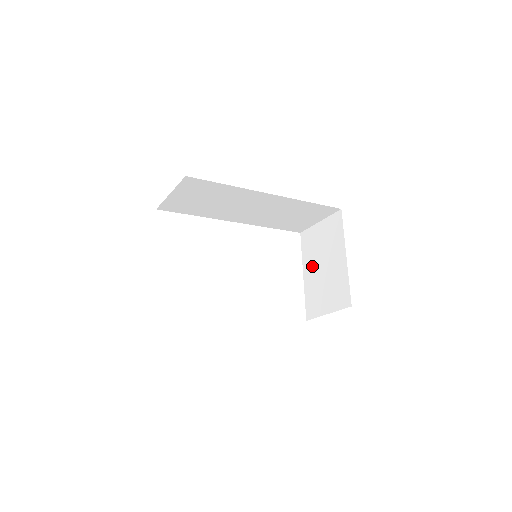
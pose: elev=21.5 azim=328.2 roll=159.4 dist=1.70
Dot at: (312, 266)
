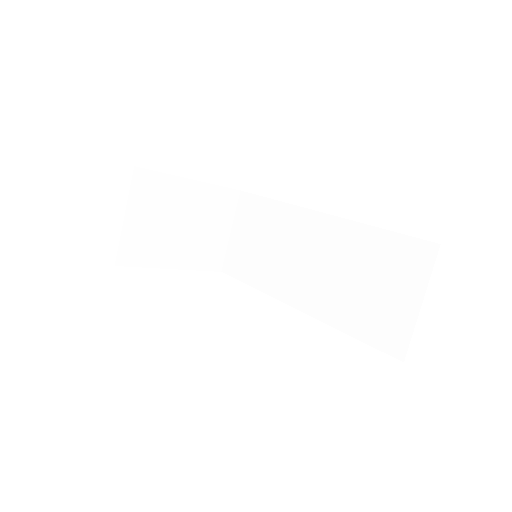
Dot at: occluded
